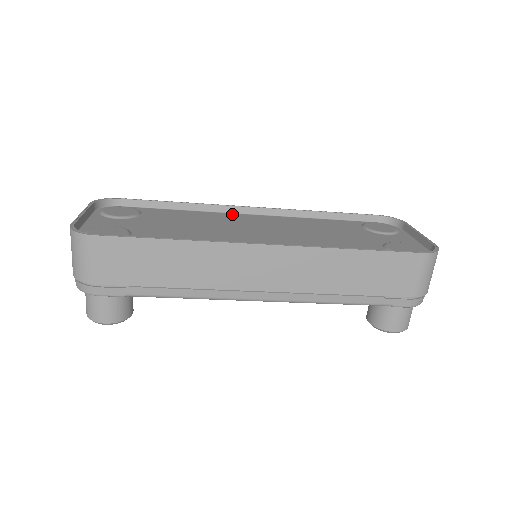
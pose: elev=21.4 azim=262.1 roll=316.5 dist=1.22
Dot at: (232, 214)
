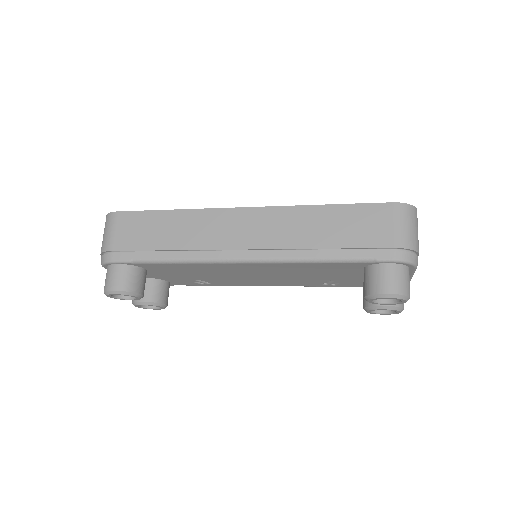
Dot at: occluded
